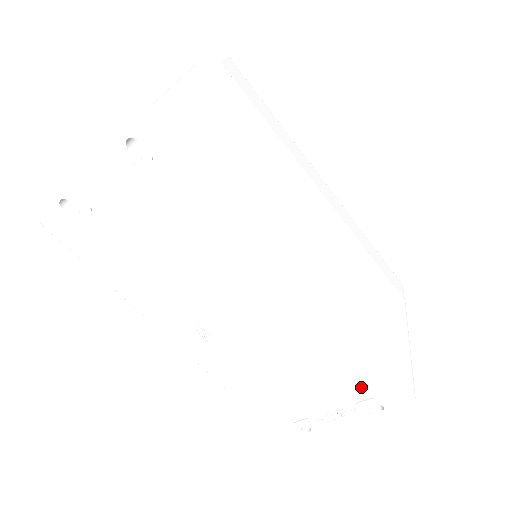
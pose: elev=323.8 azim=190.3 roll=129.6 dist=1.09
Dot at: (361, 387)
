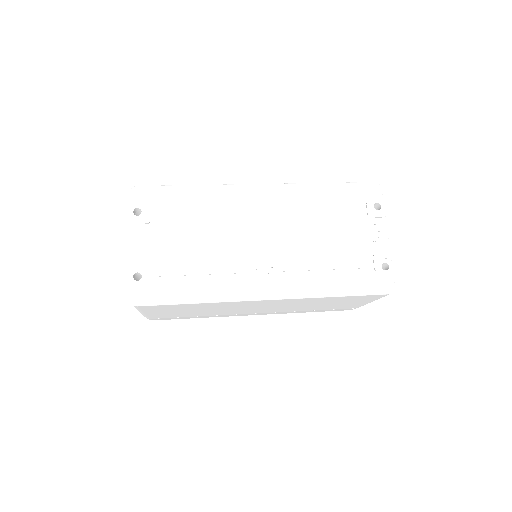
Dot at: (354, 206)
